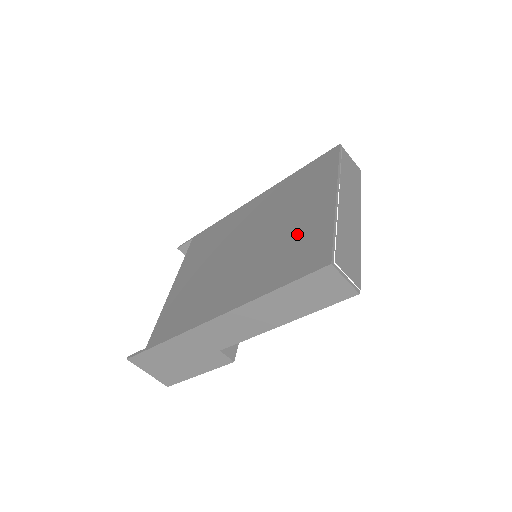
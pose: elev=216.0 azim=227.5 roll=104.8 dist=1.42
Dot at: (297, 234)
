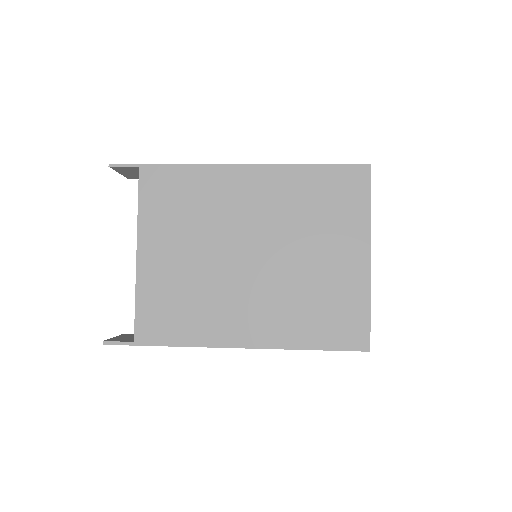
Dot at: (329, 287)
